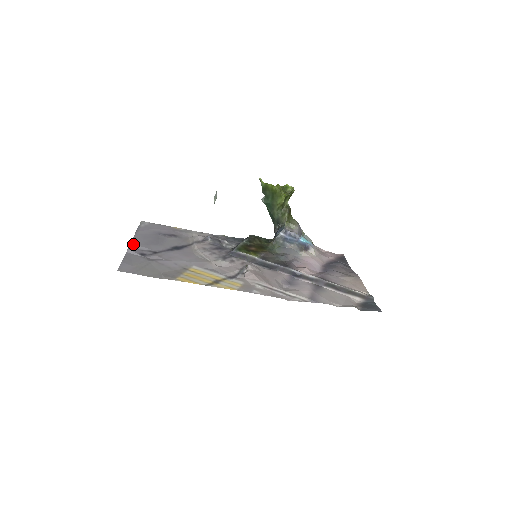
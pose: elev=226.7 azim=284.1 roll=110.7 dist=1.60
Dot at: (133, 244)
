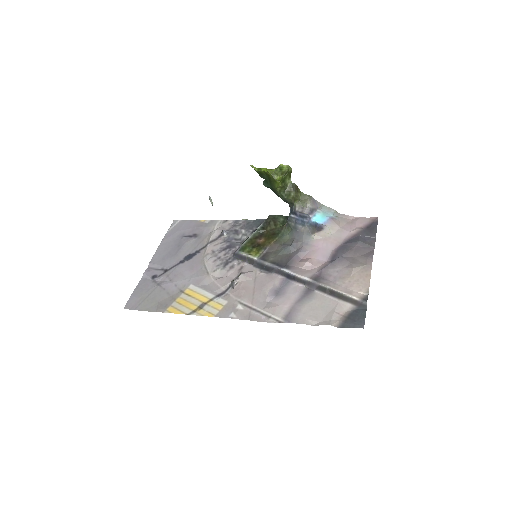
Dot at: (151, 263)
